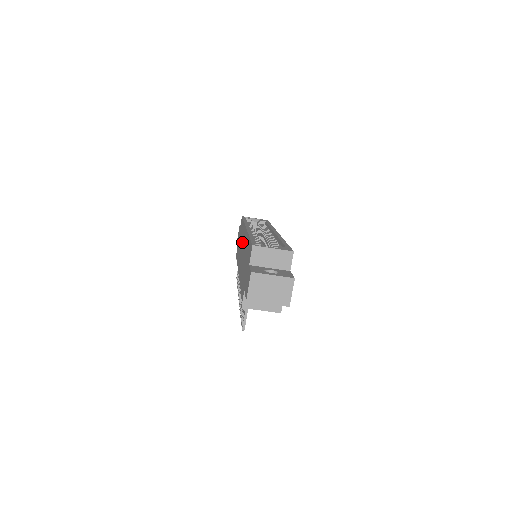
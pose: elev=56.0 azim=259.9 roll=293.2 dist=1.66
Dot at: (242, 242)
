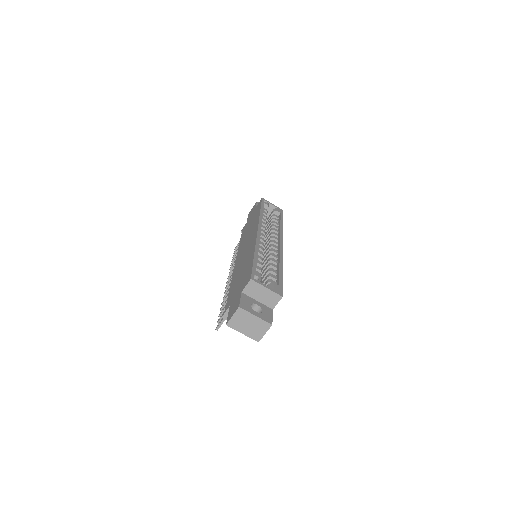
Dot at: (250, 236)
